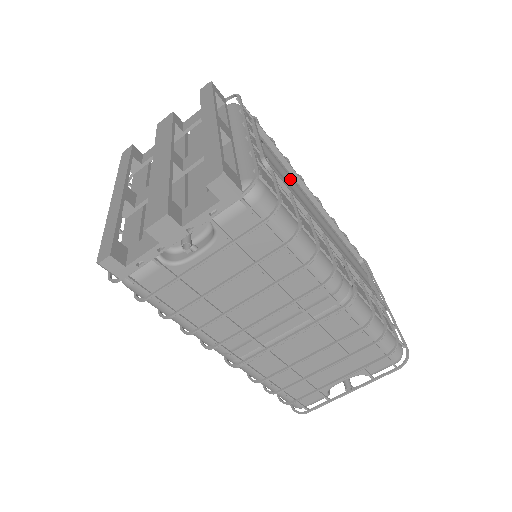
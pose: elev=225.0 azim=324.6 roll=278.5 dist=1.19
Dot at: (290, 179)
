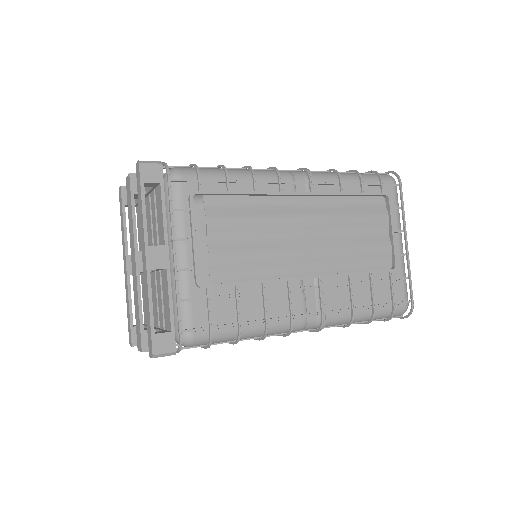
Dot at: (251, 226)
